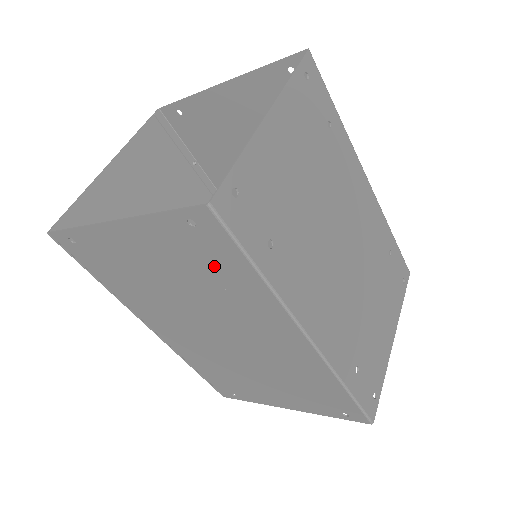
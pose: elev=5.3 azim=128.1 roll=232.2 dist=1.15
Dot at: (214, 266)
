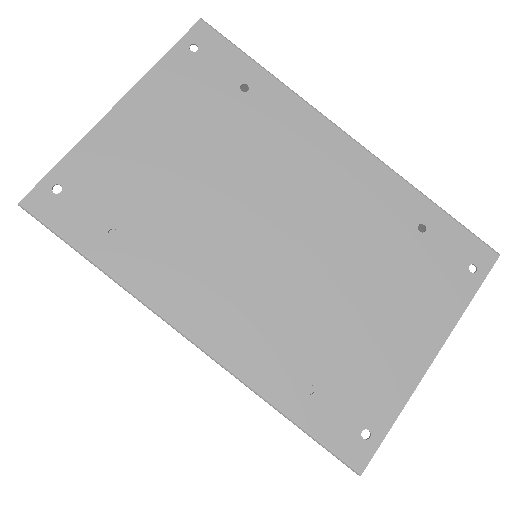
Dot at: occluded
